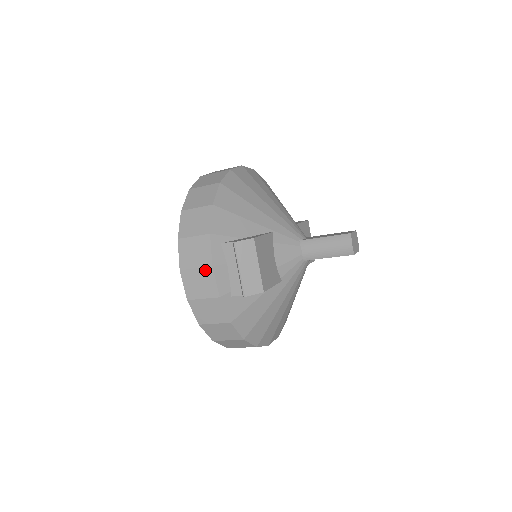
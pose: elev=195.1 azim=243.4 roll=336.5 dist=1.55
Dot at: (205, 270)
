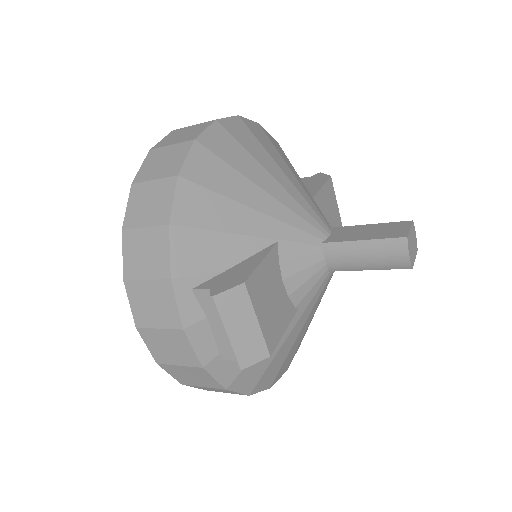
Dot at: (173, 333)
